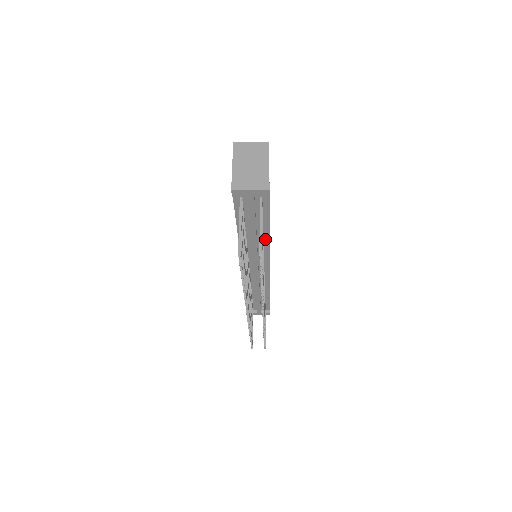
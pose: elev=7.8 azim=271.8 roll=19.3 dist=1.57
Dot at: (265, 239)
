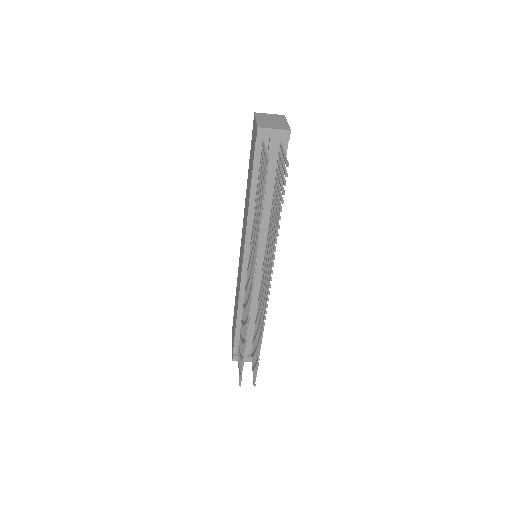
Dot at: occluded
